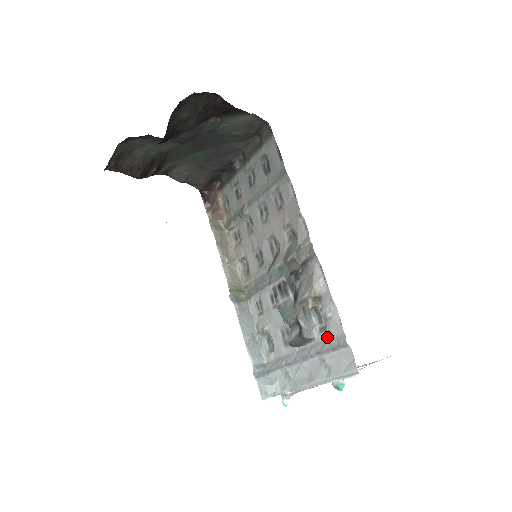
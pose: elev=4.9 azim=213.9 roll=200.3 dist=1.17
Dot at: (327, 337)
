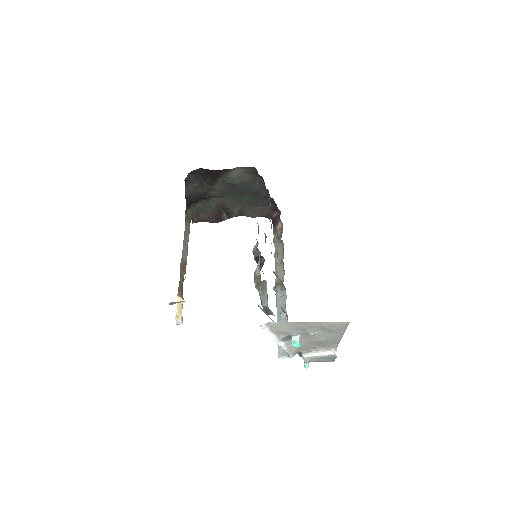
Dot at: occluded
